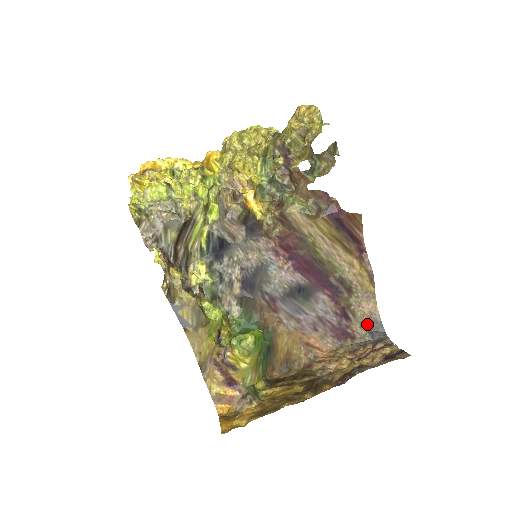
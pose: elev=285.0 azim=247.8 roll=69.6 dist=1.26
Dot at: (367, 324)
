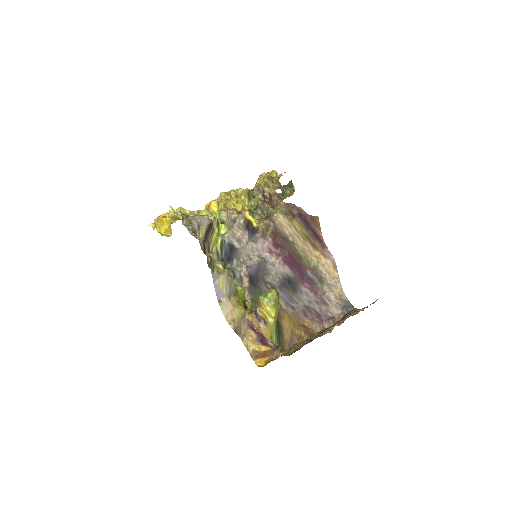
Dot at: (340, 305)
